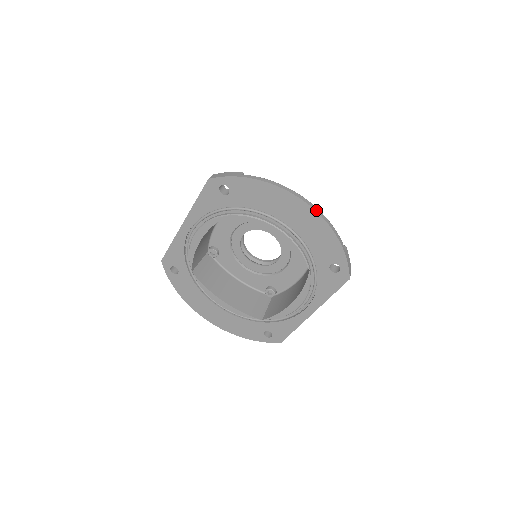
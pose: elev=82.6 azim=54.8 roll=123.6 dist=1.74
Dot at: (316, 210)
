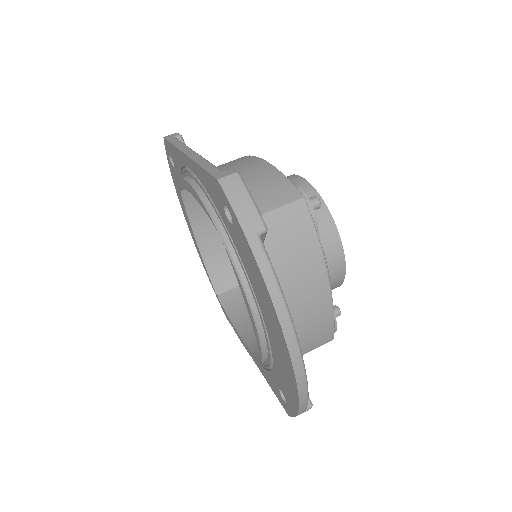
Dot at: (298, 377)
